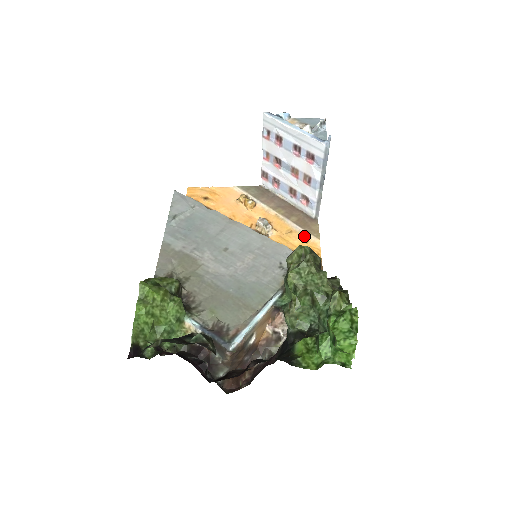
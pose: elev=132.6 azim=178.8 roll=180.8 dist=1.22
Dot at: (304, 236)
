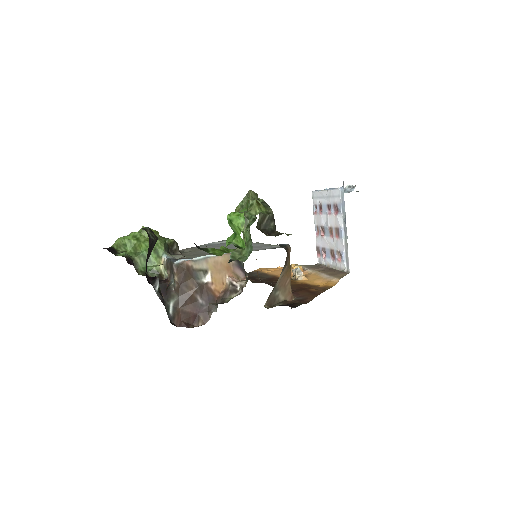
Dot at: (328, 279)
